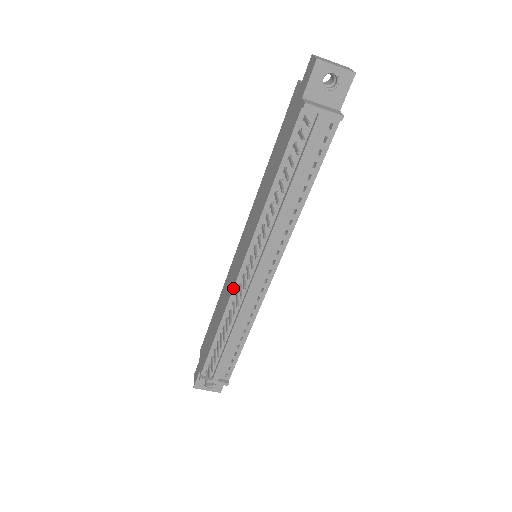
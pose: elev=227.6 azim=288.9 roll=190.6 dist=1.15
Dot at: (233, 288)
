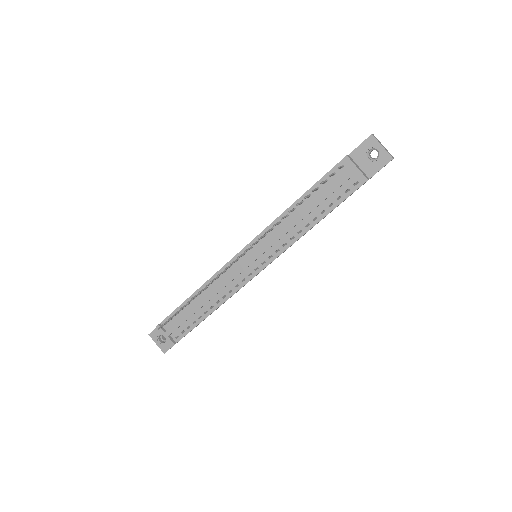
Dot at: (225, 265)
